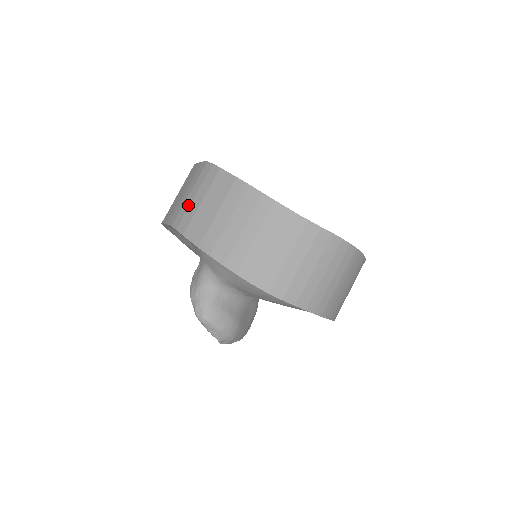
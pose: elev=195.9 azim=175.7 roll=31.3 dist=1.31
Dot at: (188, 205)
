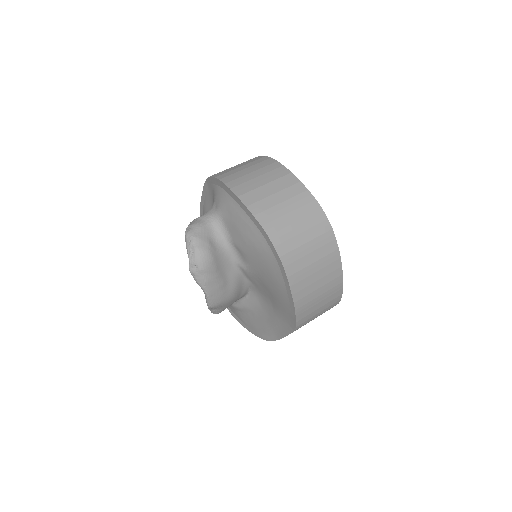
Dot at: occluded
